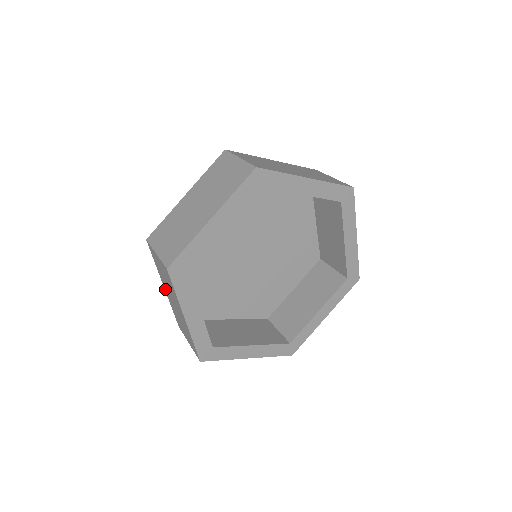
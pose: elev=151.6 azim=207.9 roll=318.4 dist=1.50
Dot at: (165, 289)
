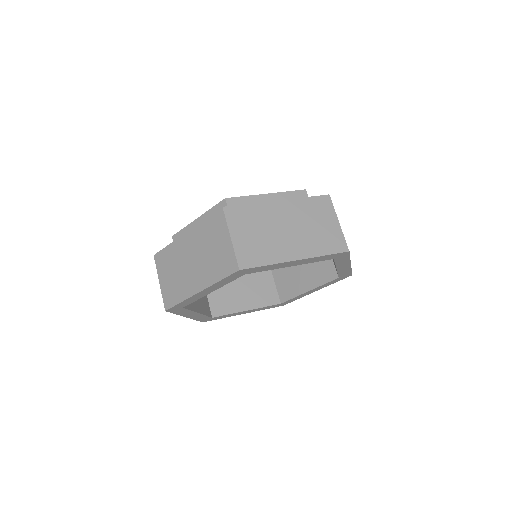
Dot at: occluded
